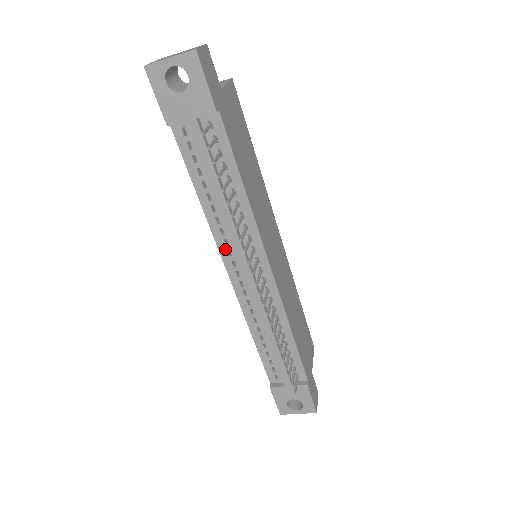
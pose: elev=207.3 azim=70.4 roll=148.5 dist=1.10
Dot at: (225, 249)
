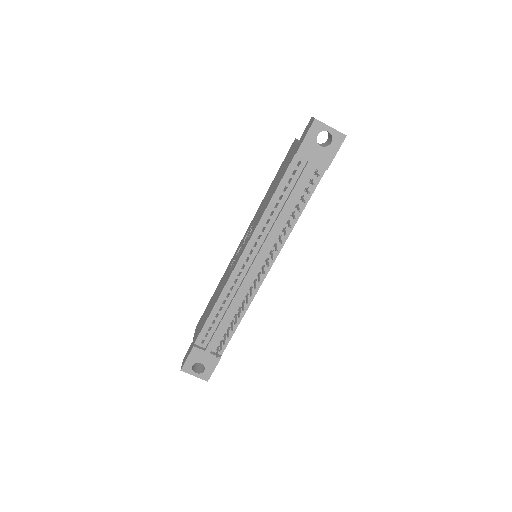
Dot at: (255, 240)
